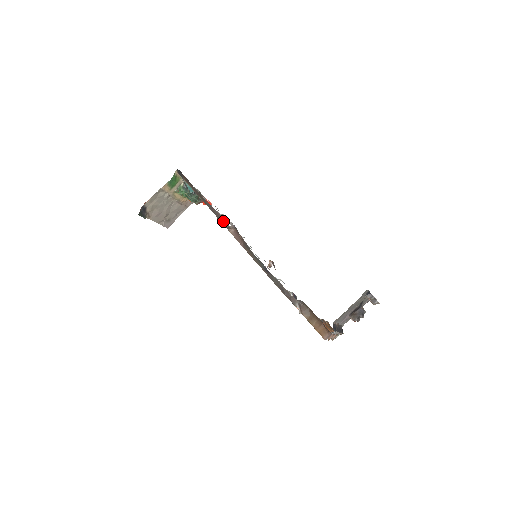
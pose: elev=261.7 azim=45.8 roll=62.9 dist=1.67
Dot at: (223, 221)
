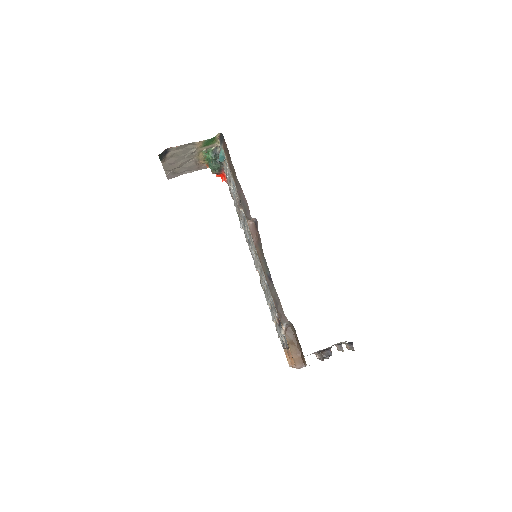
Dot at: (246, 209)
